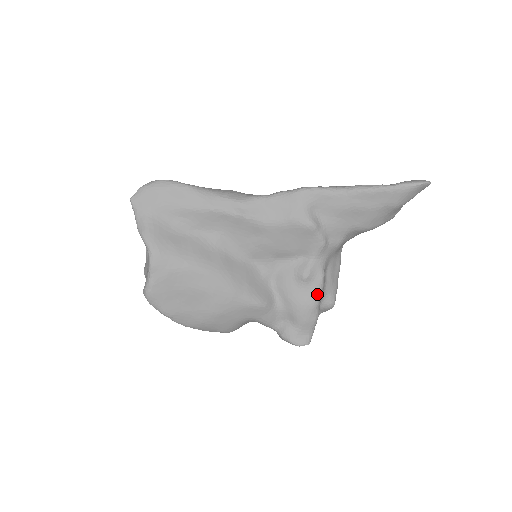
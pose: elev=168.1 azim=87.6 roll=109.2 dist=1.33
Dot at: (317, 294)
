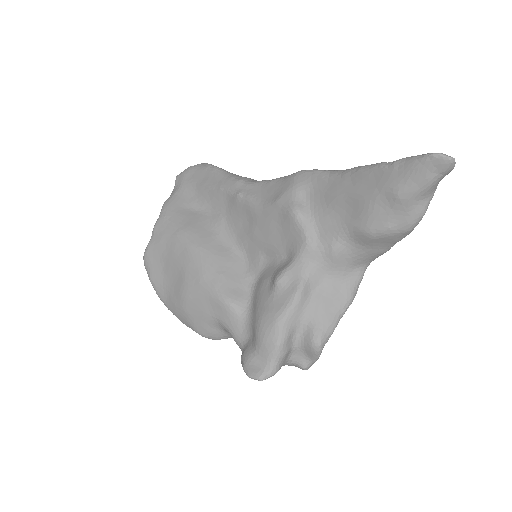
Dot at: (285, 308)
